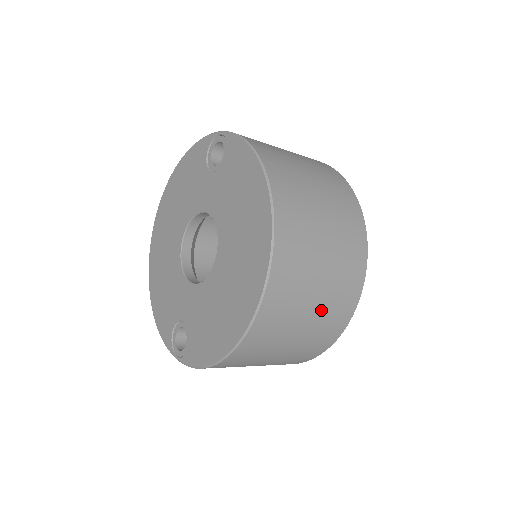
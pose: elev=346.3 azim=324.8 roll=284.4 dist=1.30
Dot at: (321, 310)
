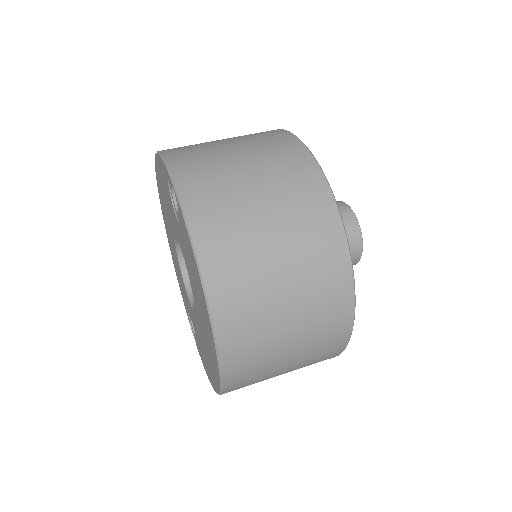
Dot at: (297, 367)
